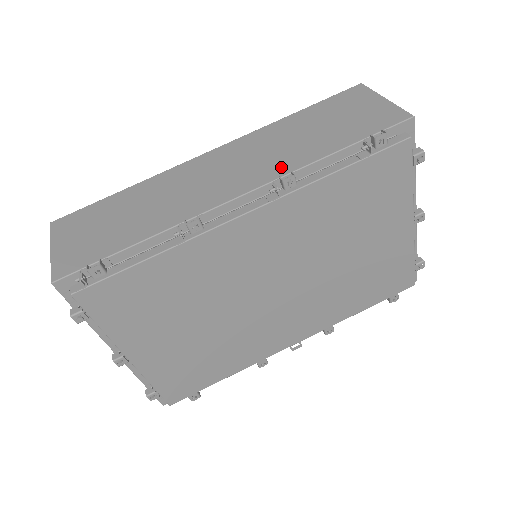
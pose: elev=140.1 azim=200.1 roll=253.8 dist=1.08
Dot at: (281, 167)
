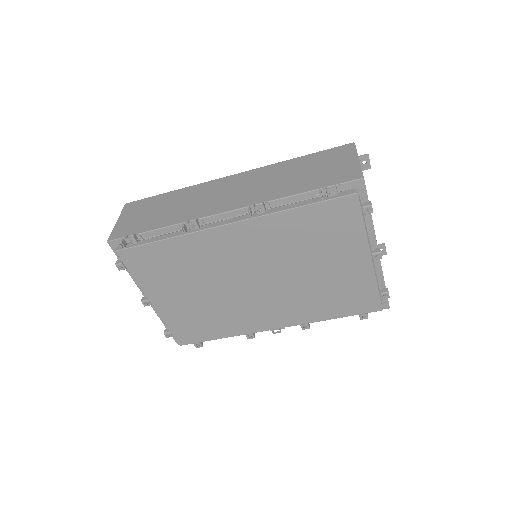
Dot at: (261, 197)
